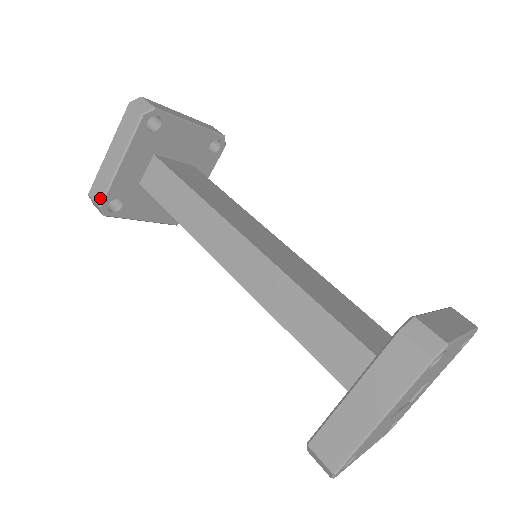
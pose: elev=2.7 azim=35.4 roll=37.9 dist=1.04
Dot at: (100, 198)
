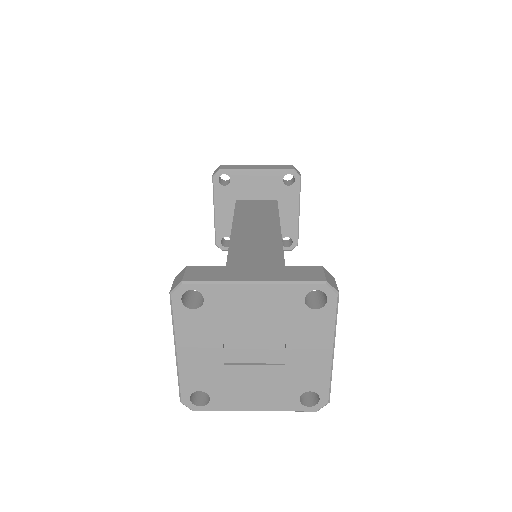
Dot at: (215, 239)
